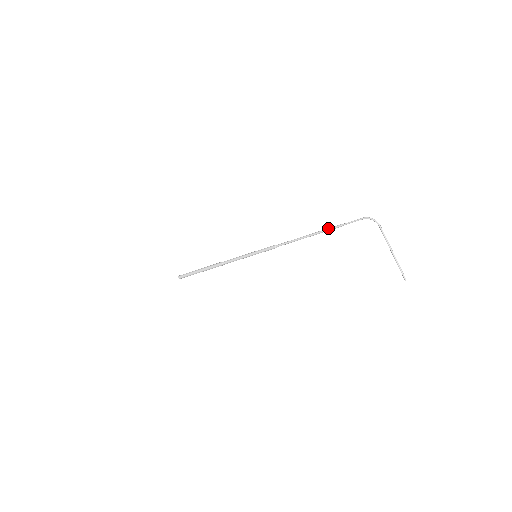
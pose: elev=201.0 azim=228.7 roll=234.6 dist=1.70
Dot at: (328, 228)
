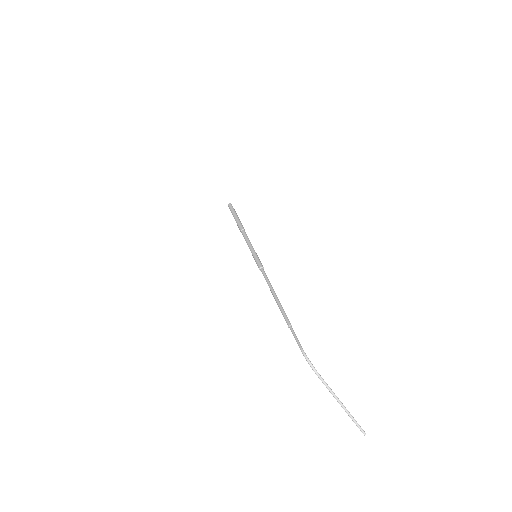
Dot at: (282, 313)
